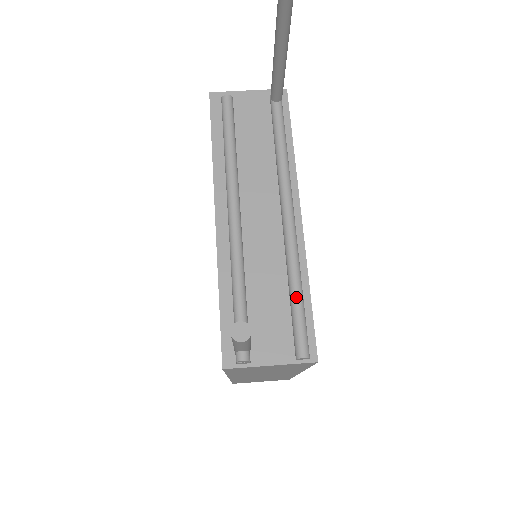
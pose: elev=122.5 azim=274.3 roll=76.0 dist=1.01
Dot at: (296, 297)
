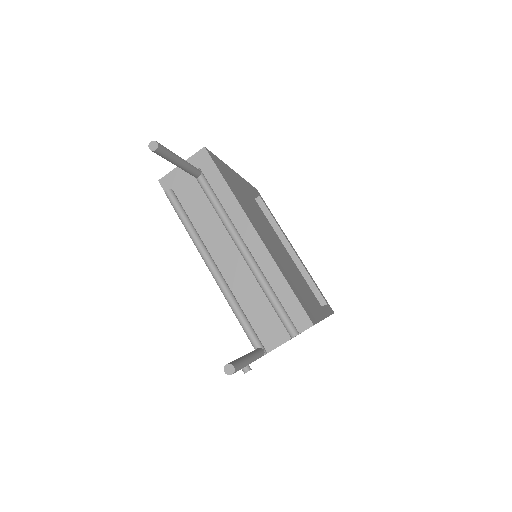
Dot at: (273, 302)
